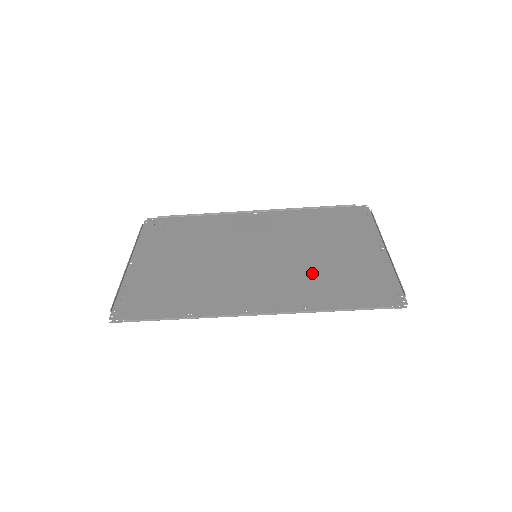
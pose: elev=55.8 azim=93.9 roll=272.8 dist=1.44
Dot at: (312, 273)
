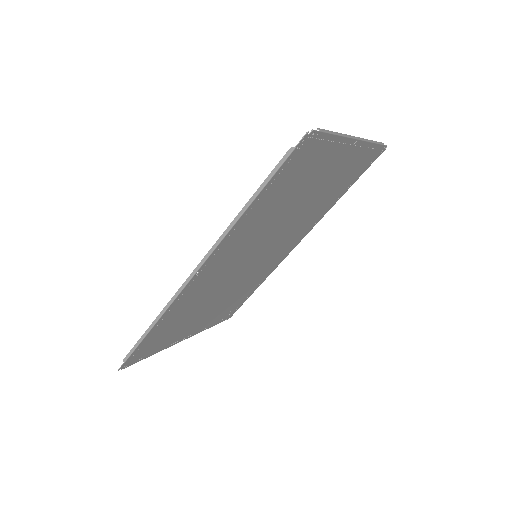
Dot at: (274, 215)
